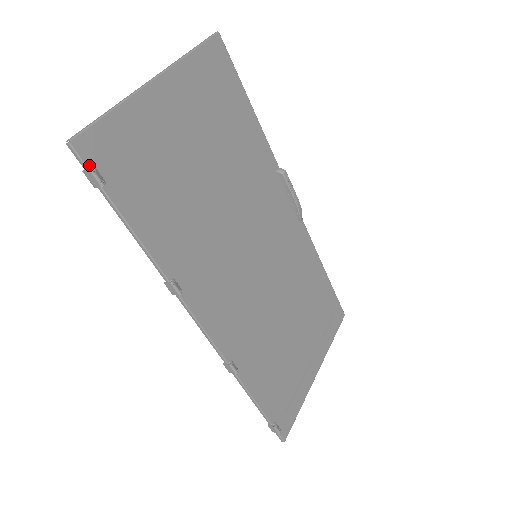
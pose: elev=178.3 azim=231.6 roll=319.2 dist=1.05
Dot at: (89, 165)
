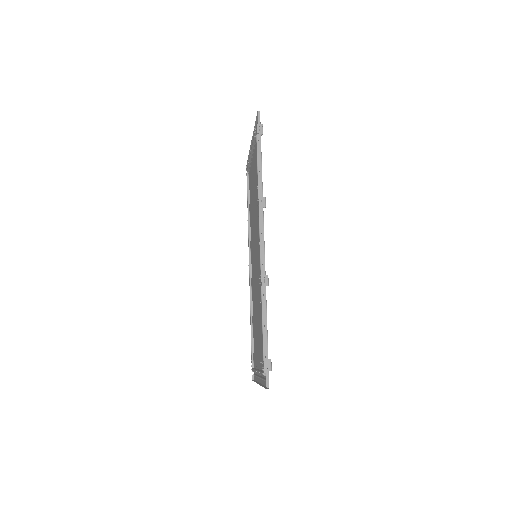
Dot at: (260, 124)
